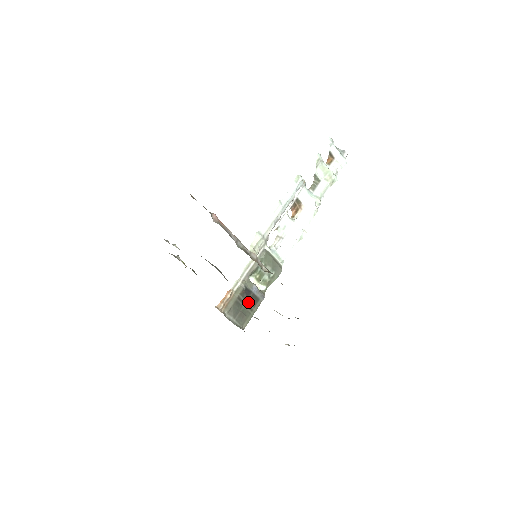
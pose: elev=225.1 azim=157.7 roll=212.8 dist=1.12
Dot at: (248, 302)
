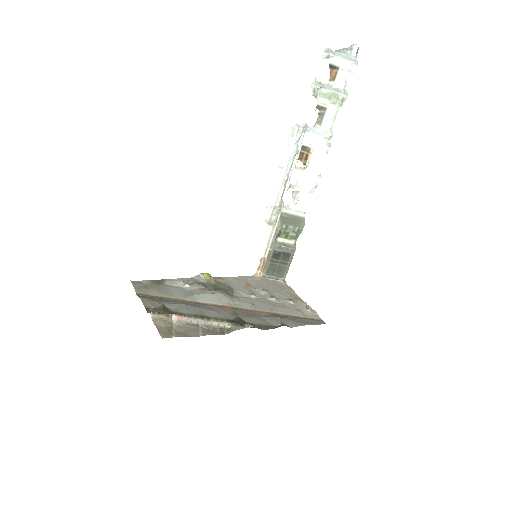
Dot at: (281, 260)
